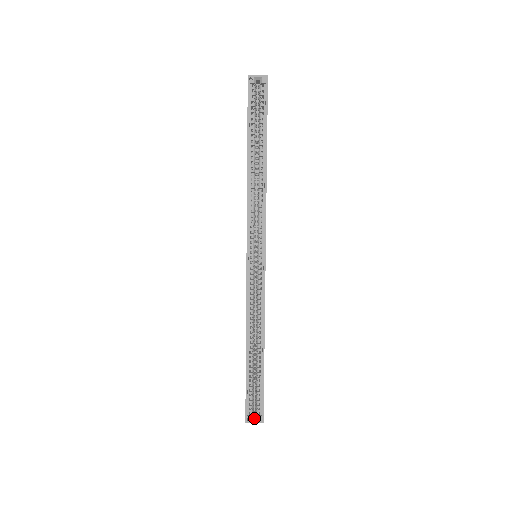
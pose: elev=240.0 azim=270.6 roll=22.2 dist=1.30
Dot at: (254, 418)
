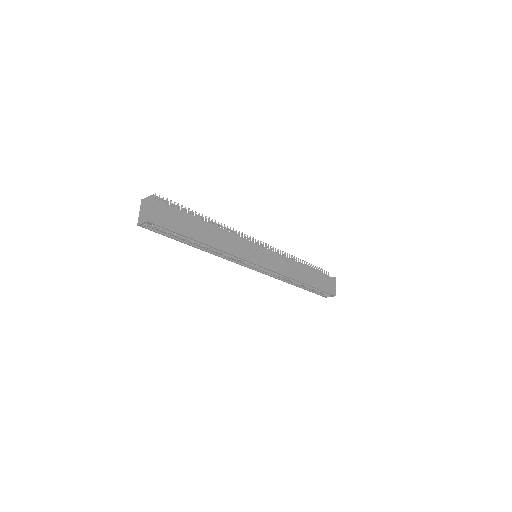
Dot at: (329, 295)
